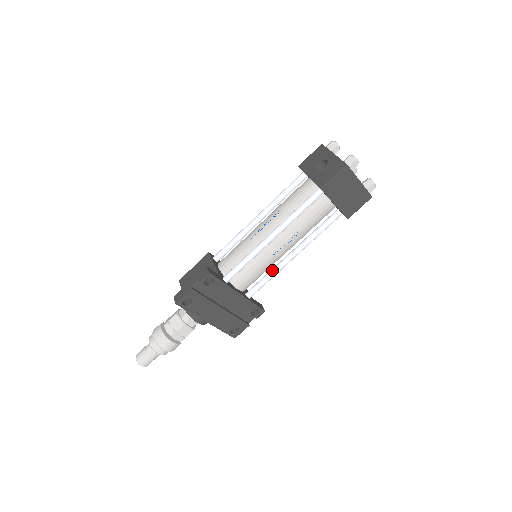
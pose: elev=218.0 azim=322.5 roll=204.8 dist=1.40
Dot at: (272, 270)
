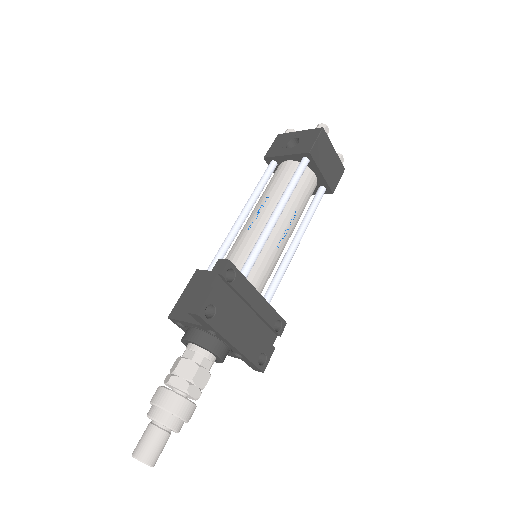
Dot at: (281, 264)
